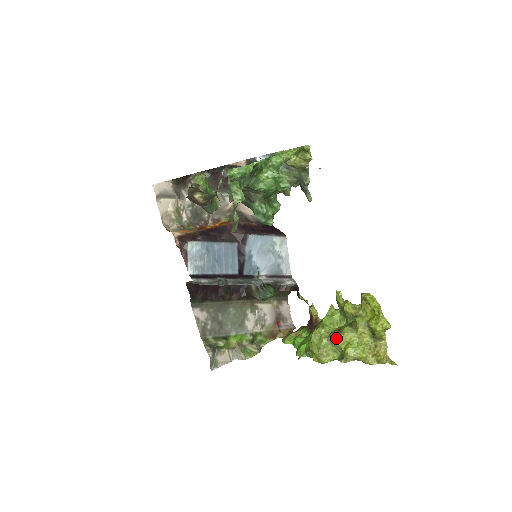
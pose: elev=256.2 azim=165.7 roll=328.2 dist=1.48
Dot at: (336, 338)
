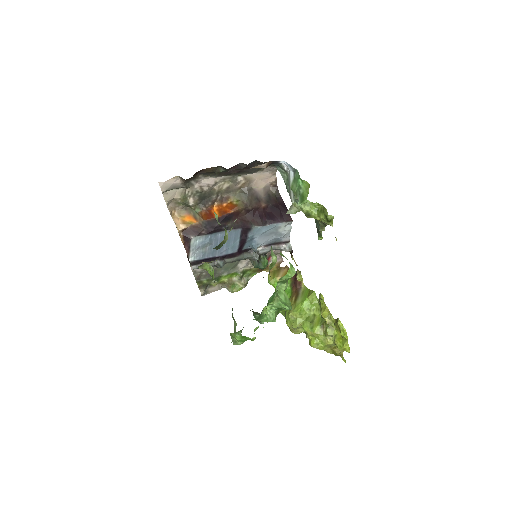
Dot at: (307, 330)
